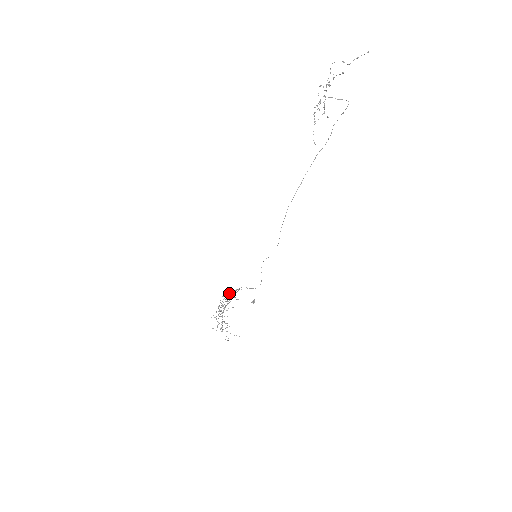
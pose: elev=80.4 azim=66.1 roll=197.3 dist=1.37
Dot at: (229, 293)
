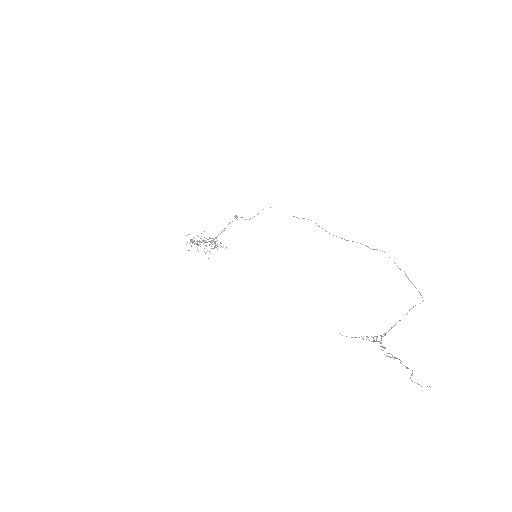
Dot at: (216, 245)
